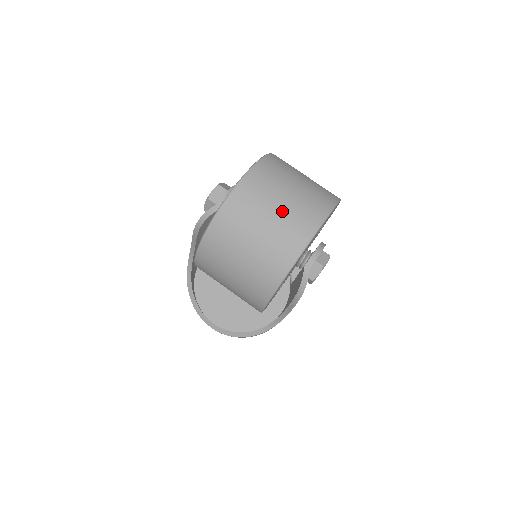
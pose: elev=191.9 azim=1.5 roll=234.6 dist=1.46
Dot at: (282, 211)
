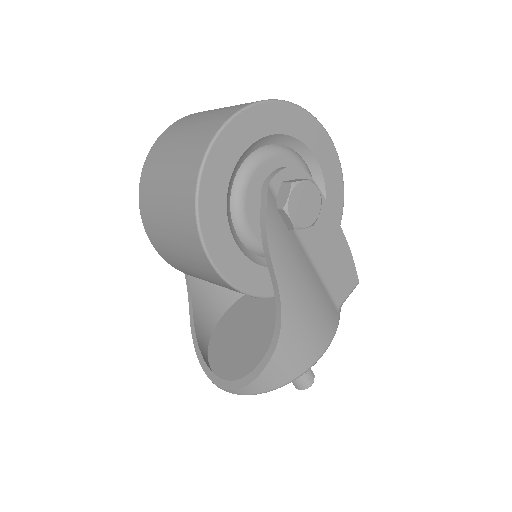
Dot at: (209, 115)
